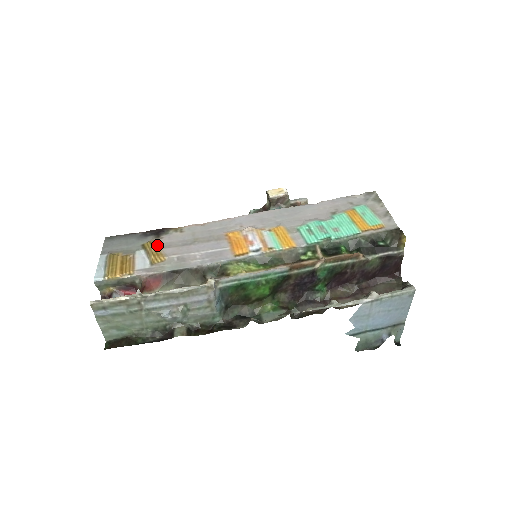
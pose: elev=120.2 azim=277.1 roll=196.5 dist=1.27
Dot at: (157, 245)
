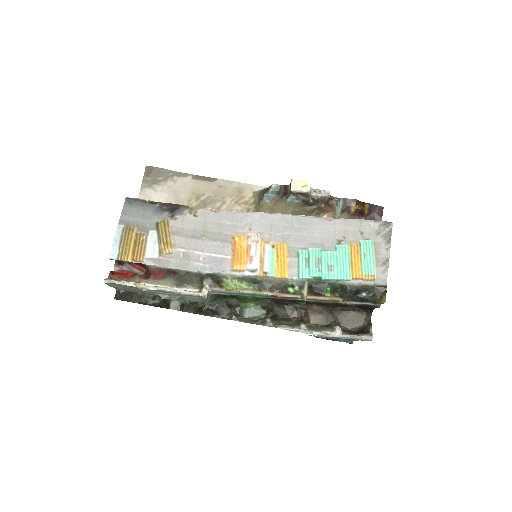
Dot at: (169, 229)
